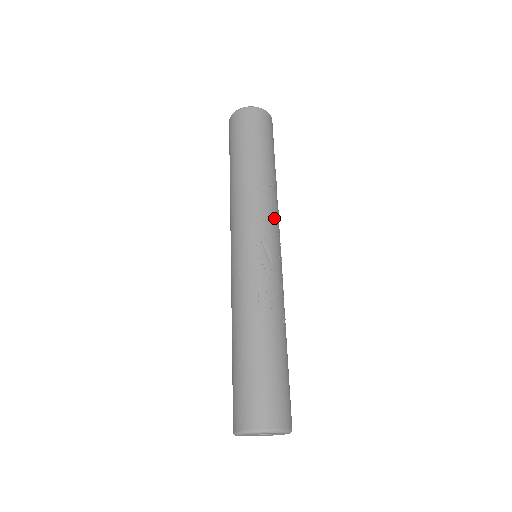
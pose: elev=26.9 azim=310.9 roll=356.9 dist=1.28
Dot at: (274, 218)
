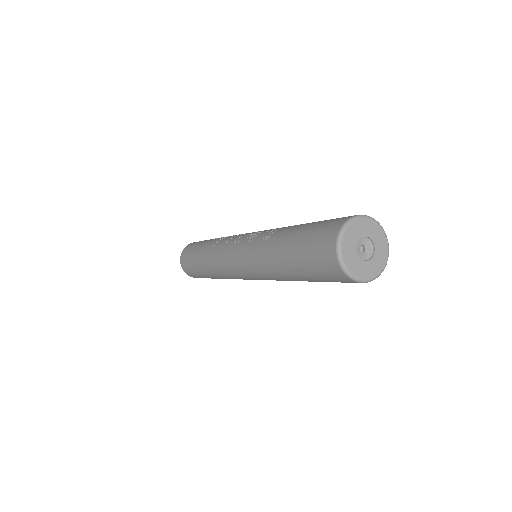
Dot at: occluded
